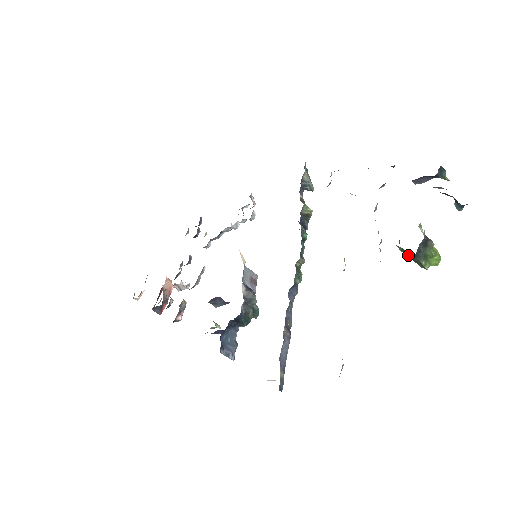
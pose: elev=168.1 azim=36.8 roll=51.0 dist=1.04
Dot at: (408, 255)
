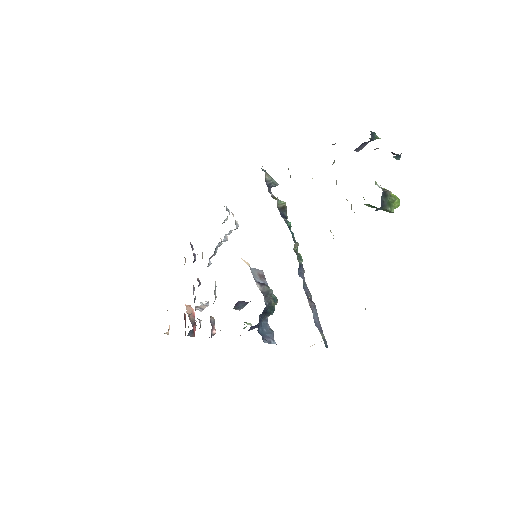
Dot at: (376, 208)
